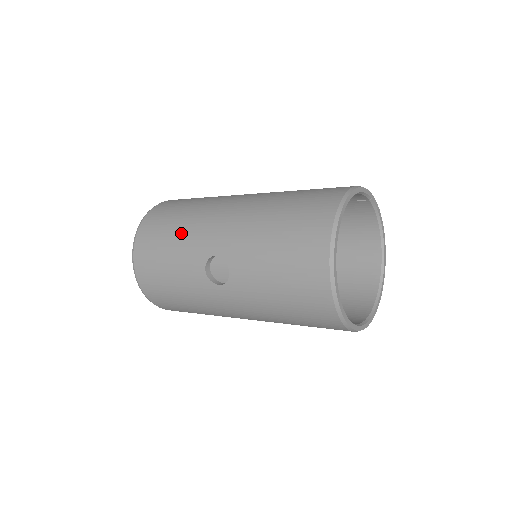
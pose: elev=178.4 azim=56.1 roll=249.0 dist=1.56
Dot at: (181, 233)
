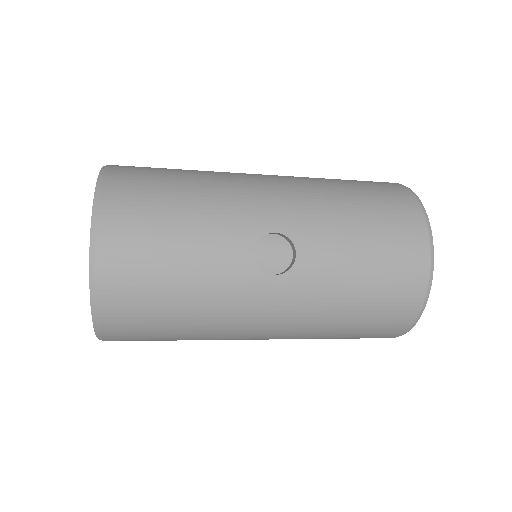
Dot at: (202, 200)
